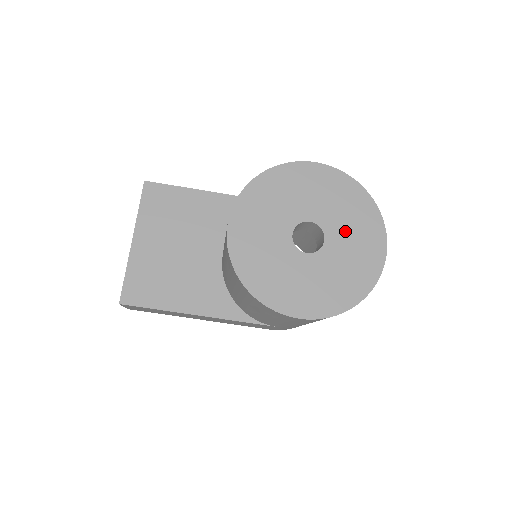
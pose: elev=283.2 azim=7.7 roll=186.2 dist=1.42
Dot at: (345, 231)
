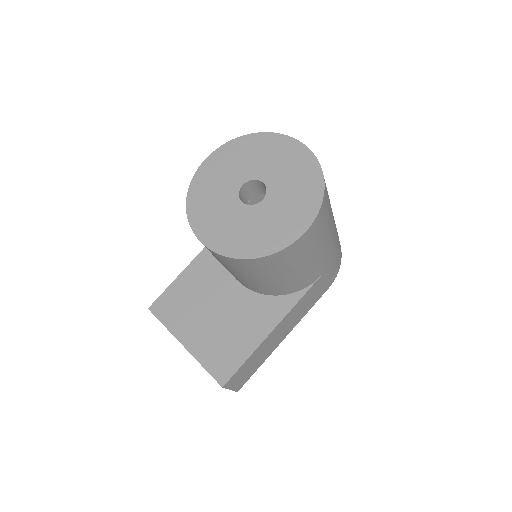
Dot at: (266, 164)
